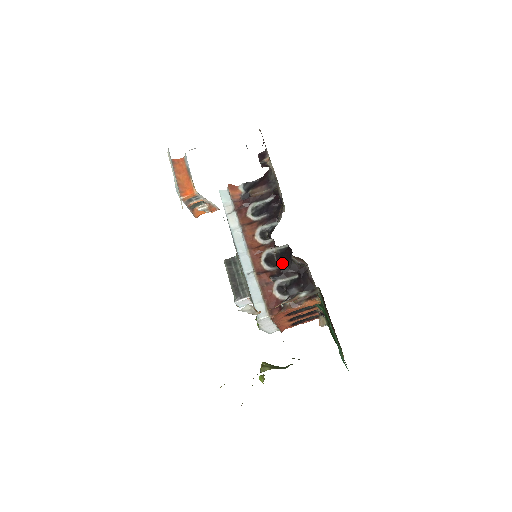
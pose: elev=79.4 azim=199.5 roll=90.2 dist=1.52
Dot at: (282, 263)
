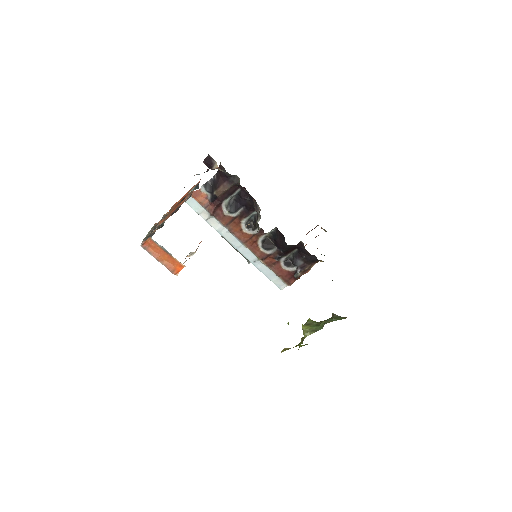
Dot at: (279, 246)
